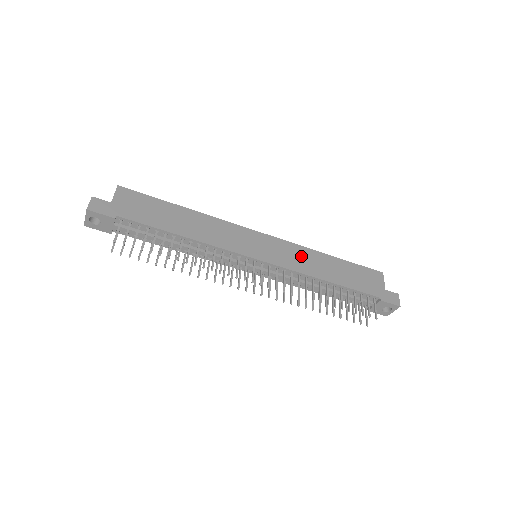
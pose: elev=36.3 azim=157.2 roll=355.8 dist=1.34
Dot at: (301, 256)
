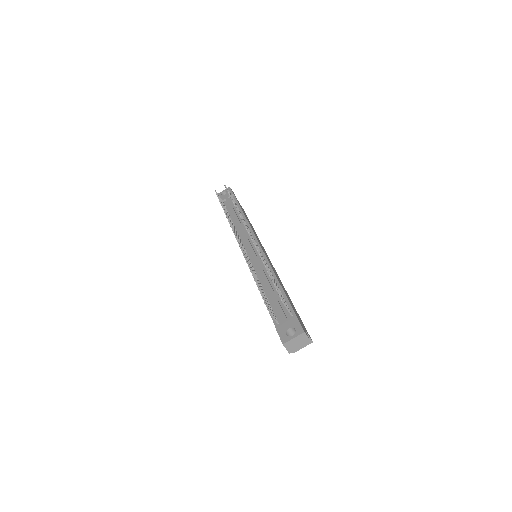
Dot at: occluded
